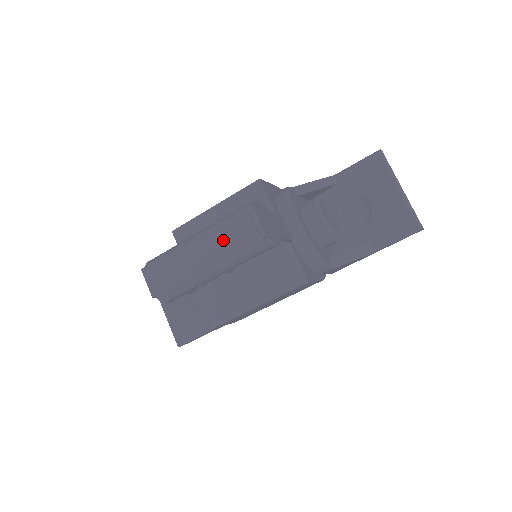
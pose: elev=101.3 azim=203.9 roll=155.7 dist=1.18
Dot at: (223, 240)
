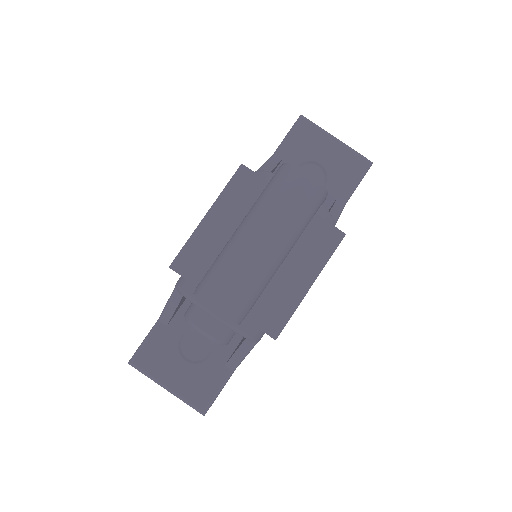
Dot at: (285, 209)
